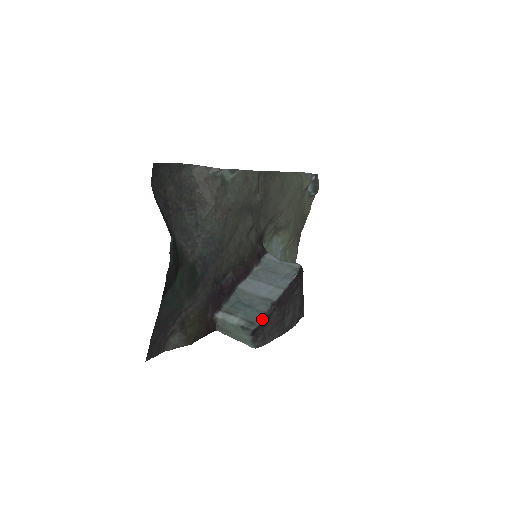
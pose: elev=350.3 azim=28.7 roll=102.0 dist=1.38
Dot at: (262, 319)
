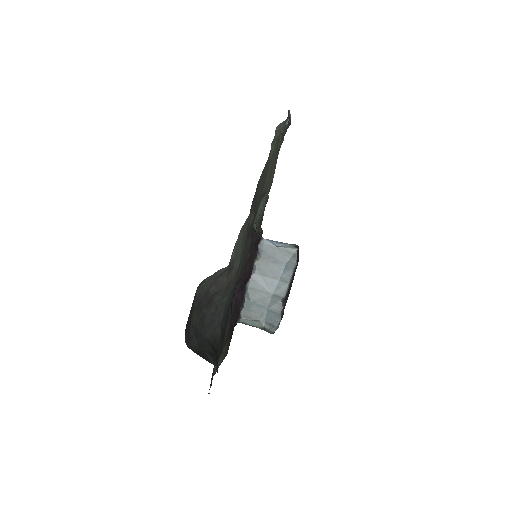
Dot at: (279, 321)
